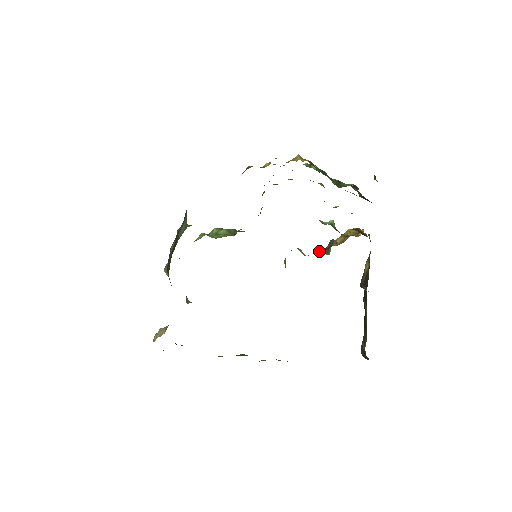
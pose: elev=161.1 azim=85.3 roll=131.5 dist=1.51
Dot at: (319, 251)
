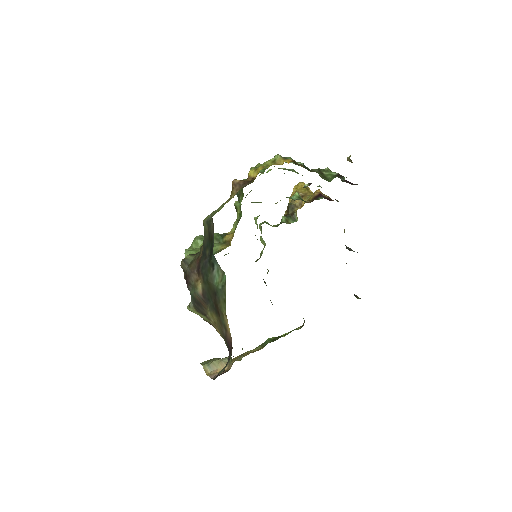
Dot at: (287, 220)
